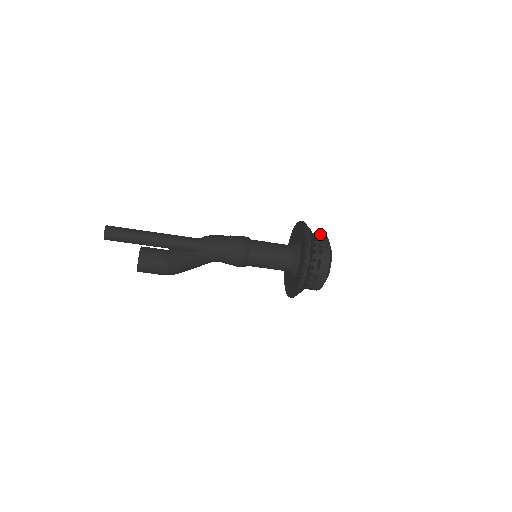
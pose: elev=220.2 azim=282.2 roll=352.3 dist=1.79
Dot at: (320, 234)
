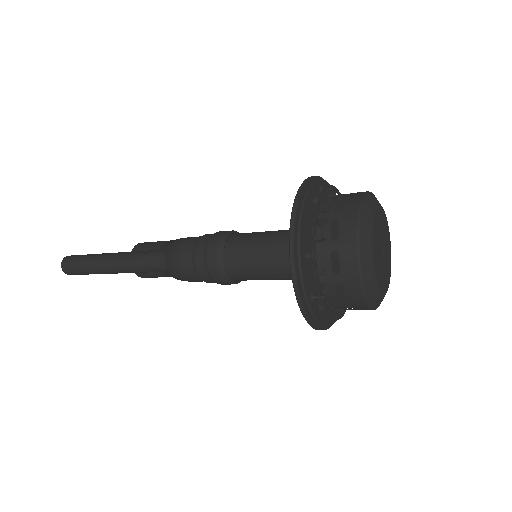
Dot at: (347, 206)
